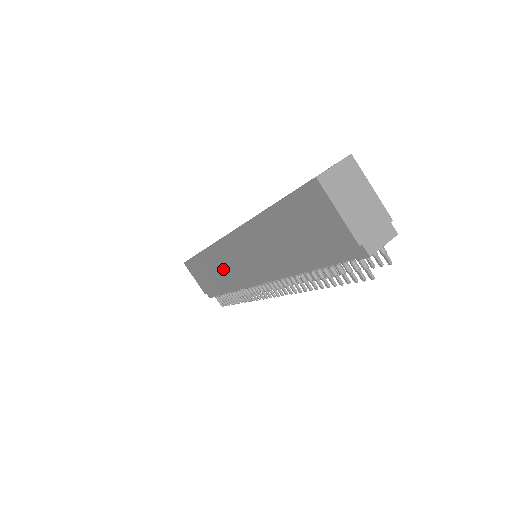
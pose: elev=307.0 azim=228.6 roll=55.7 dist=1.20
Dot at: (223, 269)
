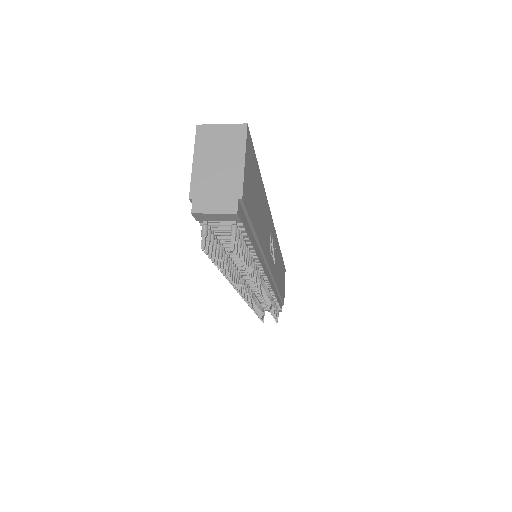
Dot at: occluded
